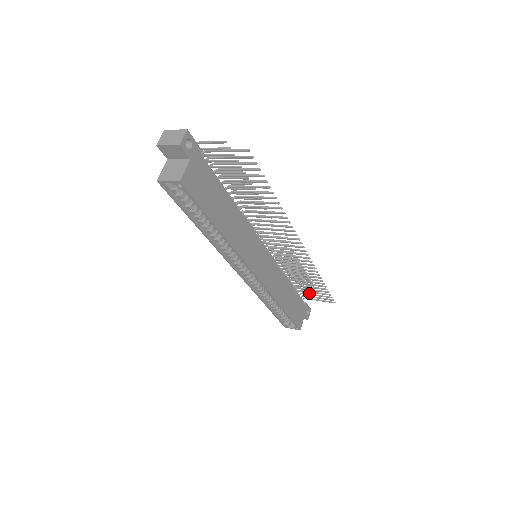
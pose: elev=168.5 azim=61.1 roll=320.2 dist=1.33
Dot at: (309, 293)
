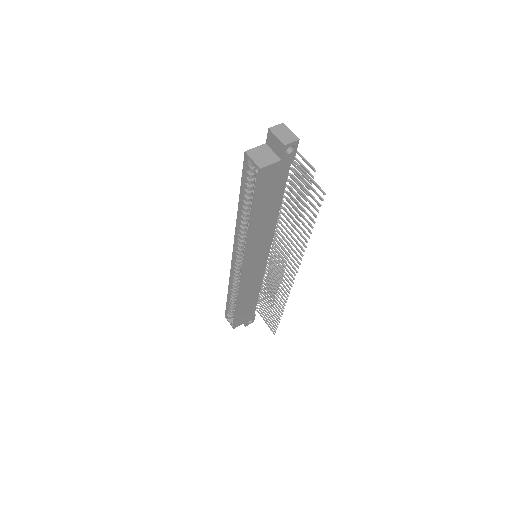
Dot at: occluded
